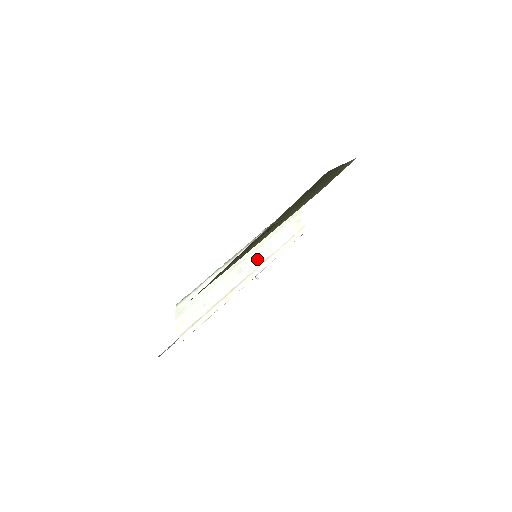
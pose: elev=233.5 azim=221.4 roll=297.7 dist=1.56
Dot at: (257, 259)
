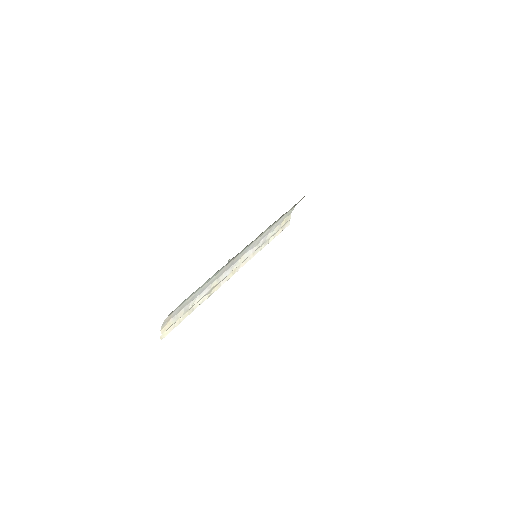
Dot at: (247, 252)
